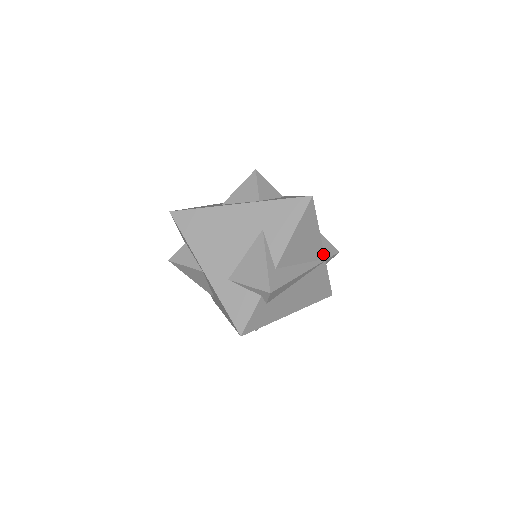
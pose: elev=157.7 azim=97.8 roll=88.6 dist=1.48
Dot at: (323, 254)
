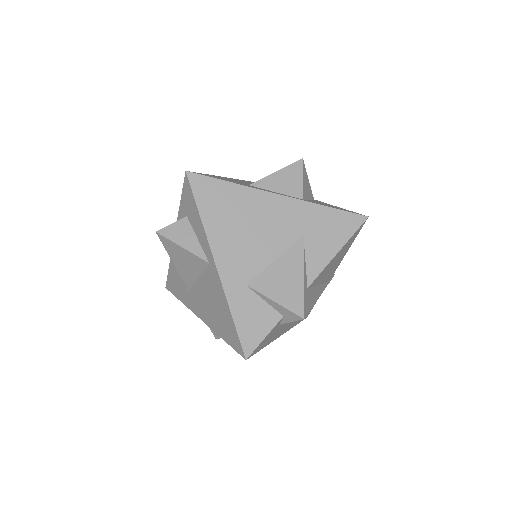
Dot at: (331, 277)
